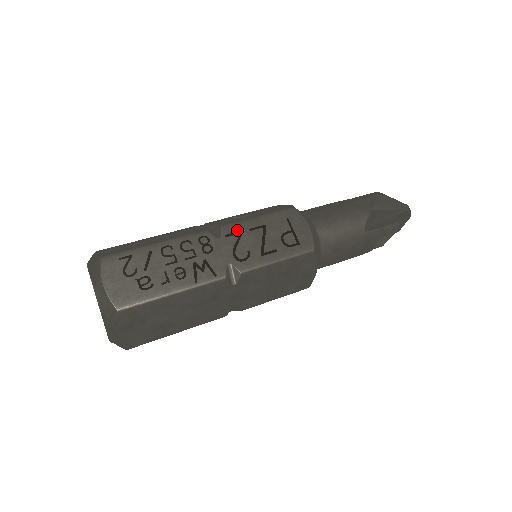
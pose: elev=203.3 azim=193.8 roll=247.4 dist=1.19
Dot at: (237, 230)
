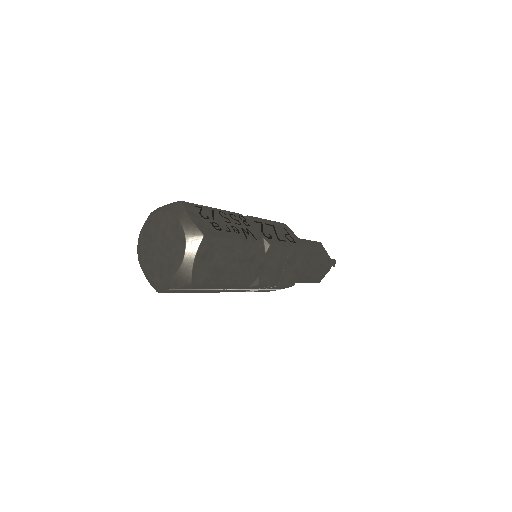
Dot at: (259, 221)
